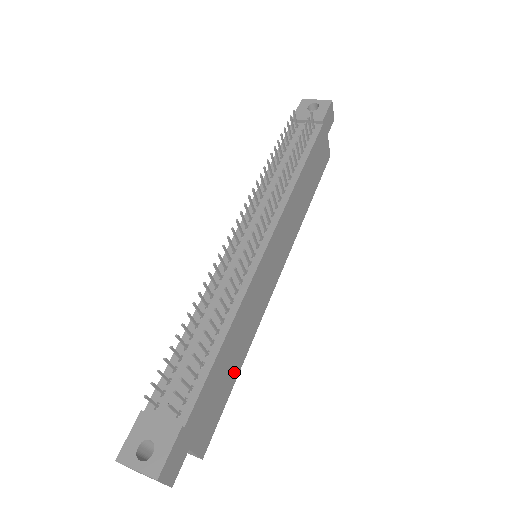
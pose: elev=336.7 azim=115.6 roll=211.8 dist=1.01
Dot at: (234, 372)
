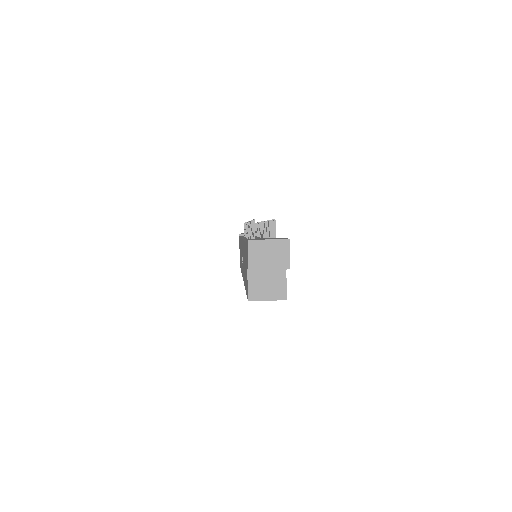
Dot at: occluded
